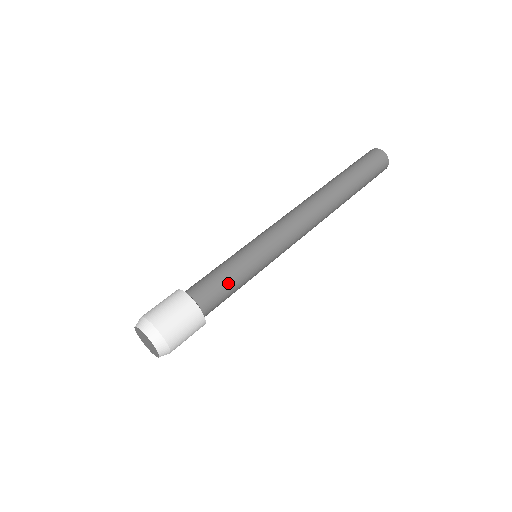
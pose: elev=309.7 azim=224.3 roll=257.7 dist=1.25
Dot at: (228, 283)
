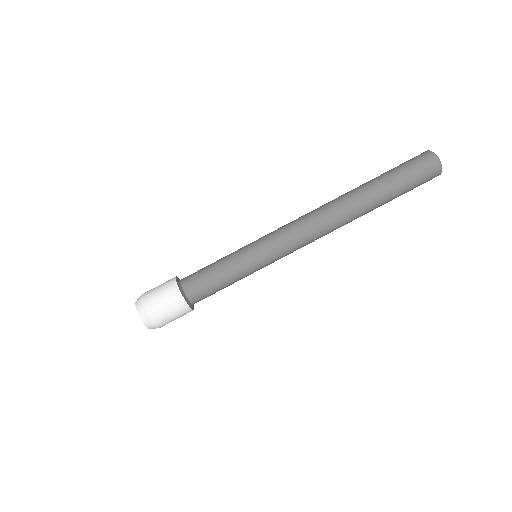
Dot at: occluded
